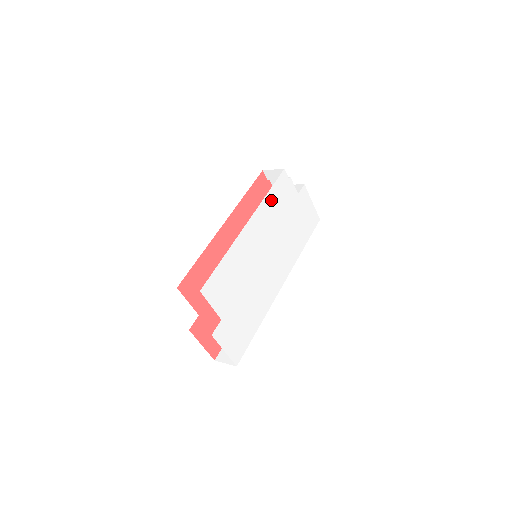
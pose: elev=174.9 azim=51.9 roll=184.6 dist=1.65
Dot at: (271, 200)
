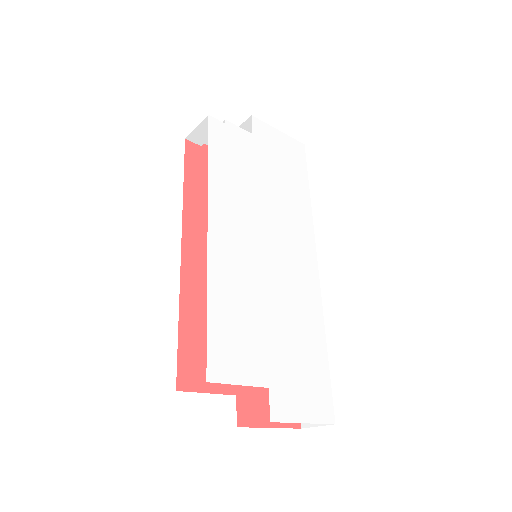
Dot at: (220, 170)
